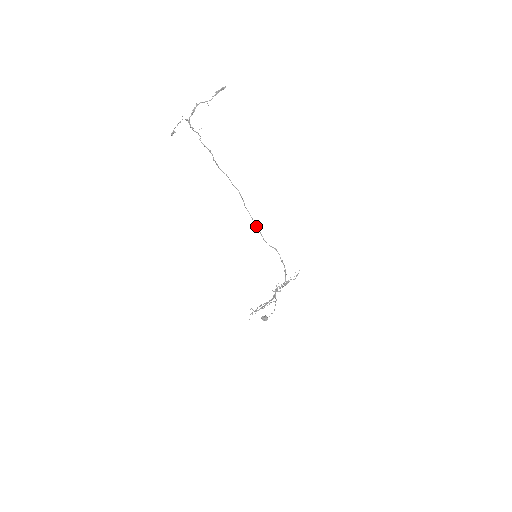
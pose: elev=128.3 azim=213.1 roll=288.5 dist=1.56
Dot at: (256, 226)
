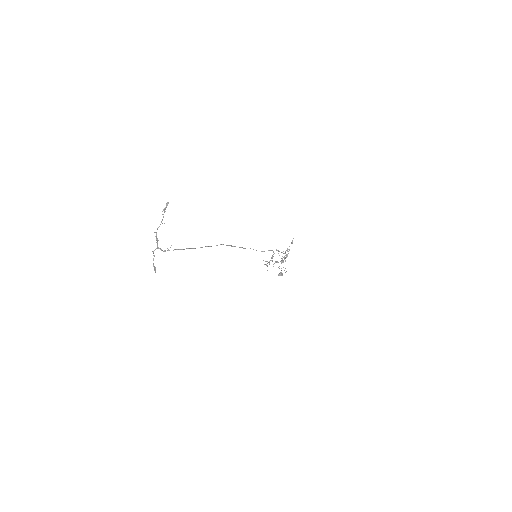
Dot at: occluded
